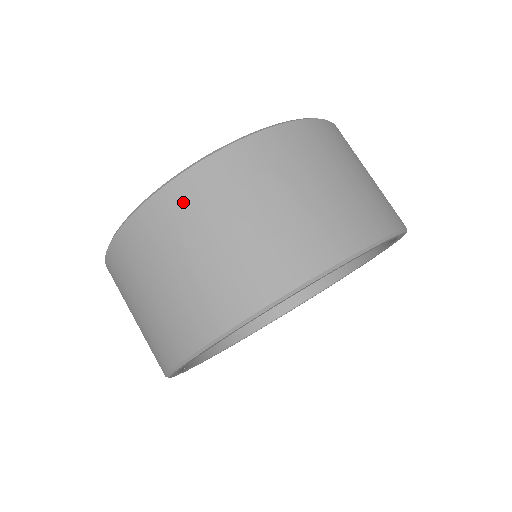
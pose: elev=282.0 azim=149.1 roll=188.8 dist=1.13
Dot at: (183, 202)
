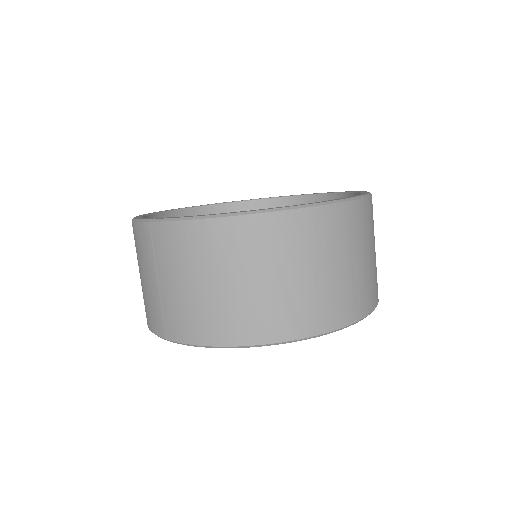
Dot at: (338, 224)
